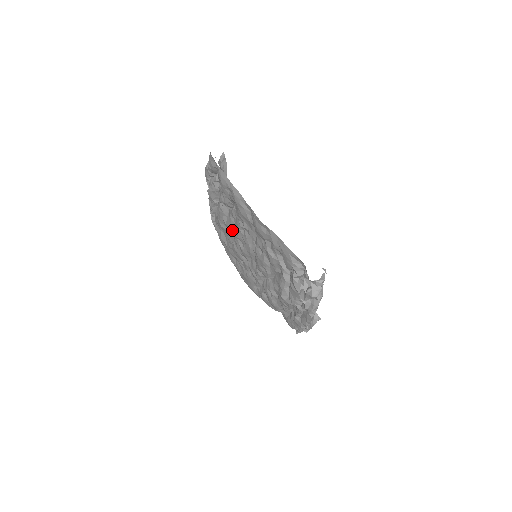
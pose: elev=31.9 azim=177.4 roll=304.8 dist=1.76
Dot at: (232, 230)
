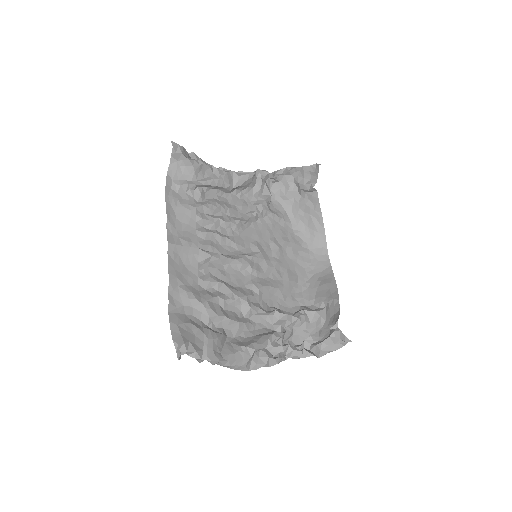
Dot at: occluded
